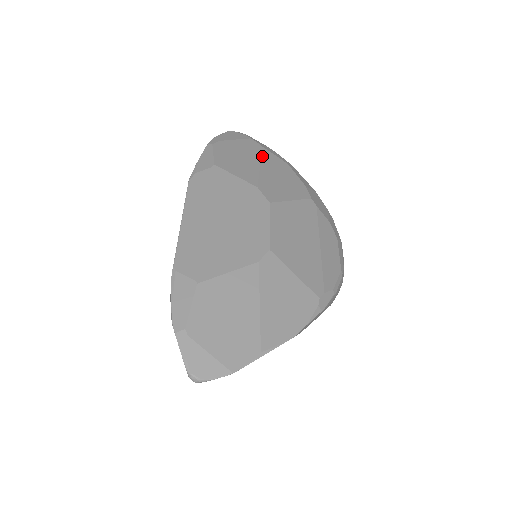
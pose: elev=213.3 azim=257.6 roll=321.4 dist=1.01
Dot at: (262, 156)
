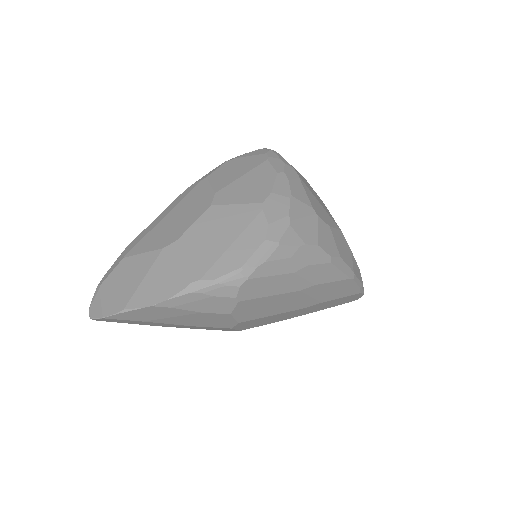
Dot at: (255, 168)
